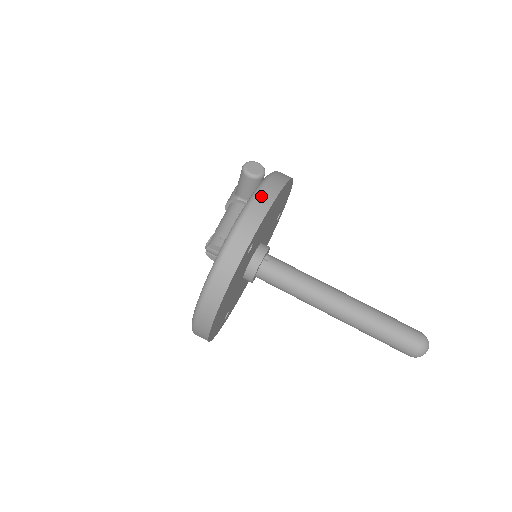
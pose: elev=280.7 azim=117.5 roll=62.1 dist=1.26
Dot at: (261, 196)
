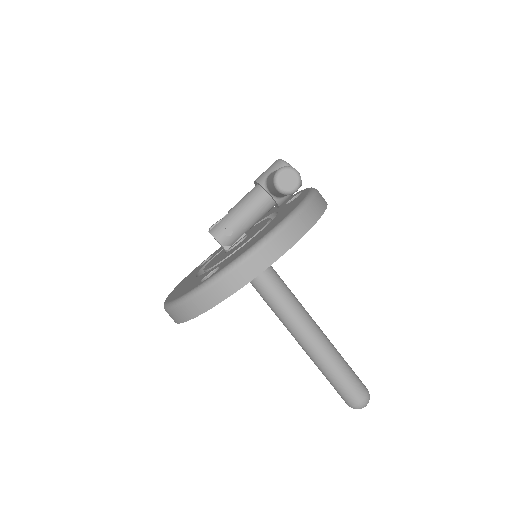
Dot at: (252, 261)
